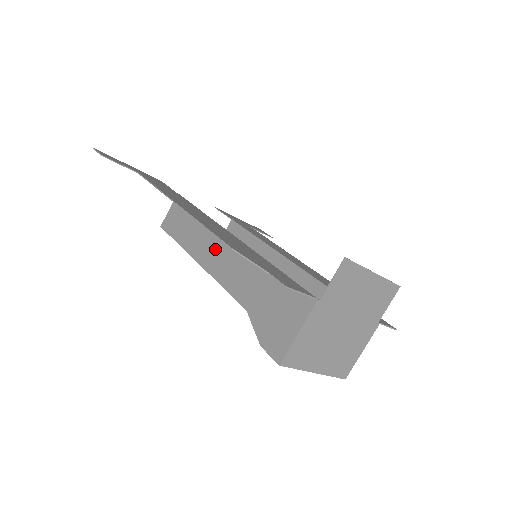
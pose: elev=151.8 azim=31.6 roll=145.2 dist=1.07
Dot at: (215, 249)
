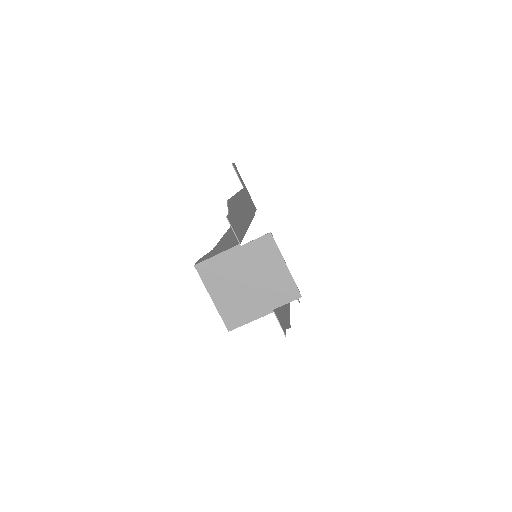
Dot at: occluded
